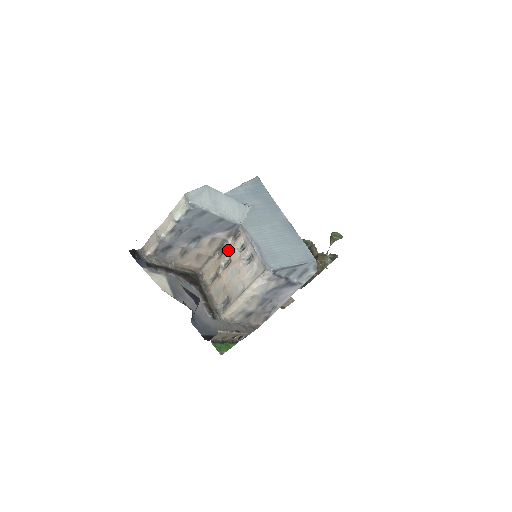
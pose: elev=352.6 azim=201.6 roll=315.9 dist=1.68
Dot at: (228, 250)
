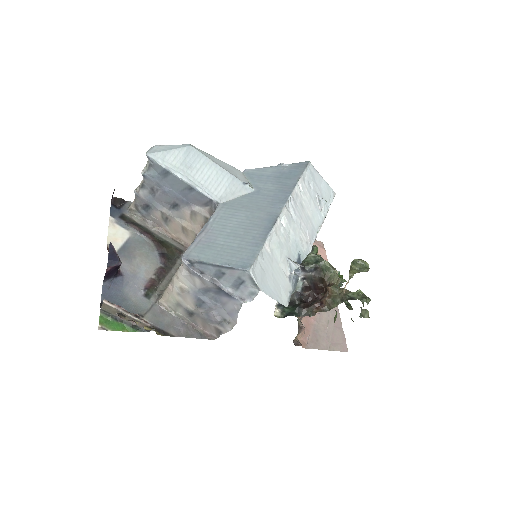
Dot at: occluded
